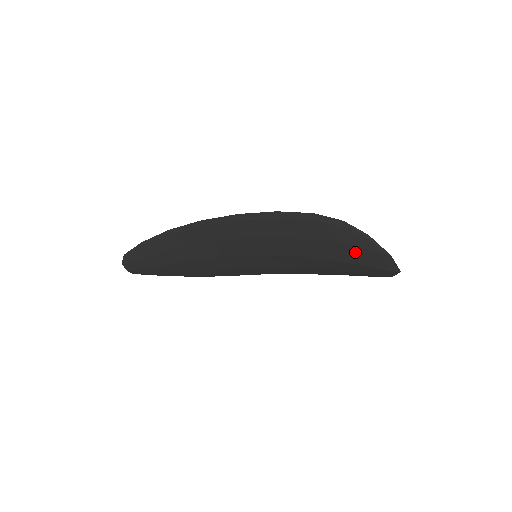
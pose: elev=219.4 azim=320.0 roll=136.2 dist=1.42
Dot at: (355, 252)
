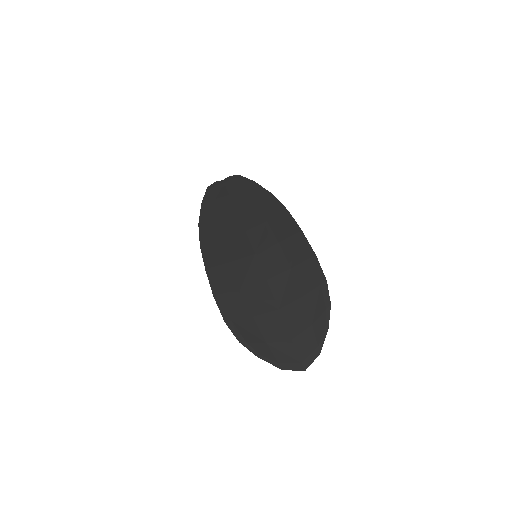
Dot at: (273, 340)
